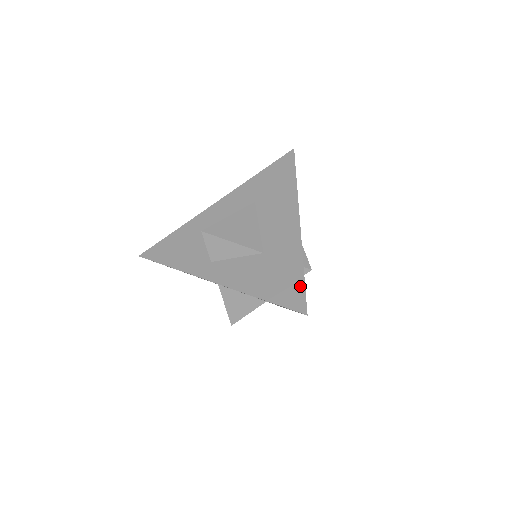
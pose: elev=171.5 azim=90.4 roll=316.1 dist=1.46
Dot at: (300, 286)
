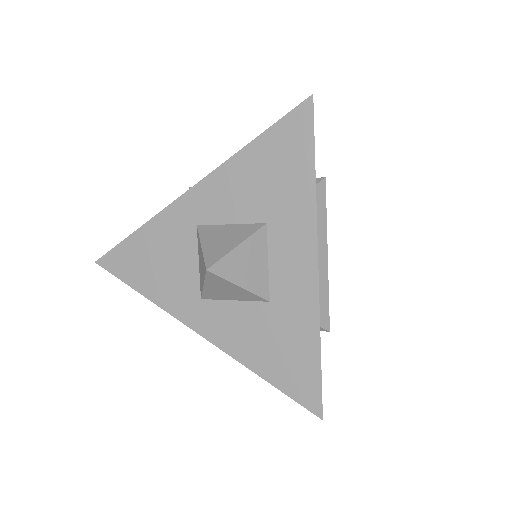
Dot at: occluded
